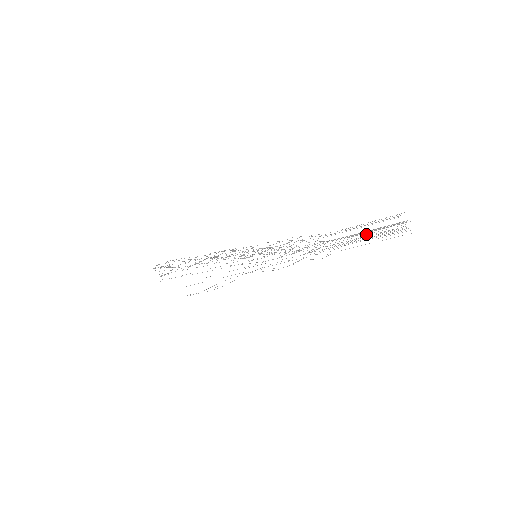
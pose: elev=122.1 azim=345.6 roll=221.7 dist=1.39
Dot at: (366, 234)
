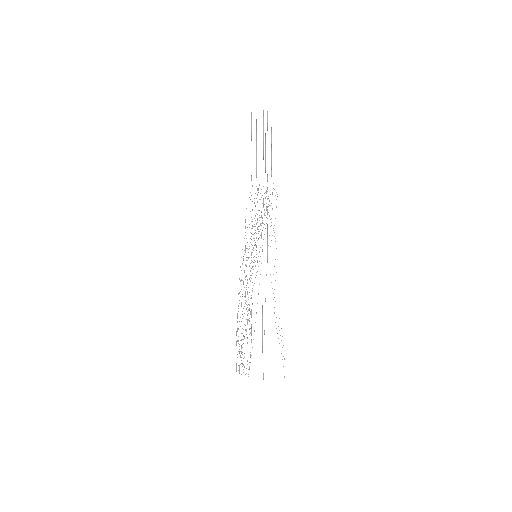
Dot at: (265, 148)
